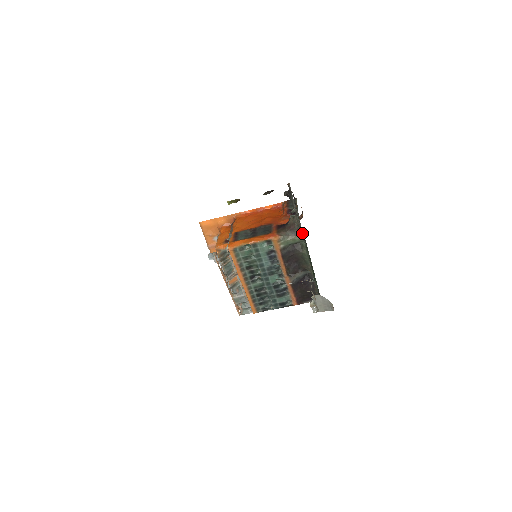
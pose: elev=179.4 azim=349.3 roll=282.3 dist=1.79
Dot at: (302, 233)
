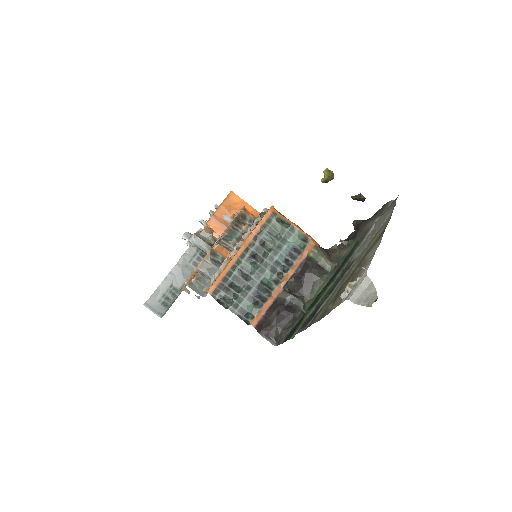
Dot at: (336, 263)
